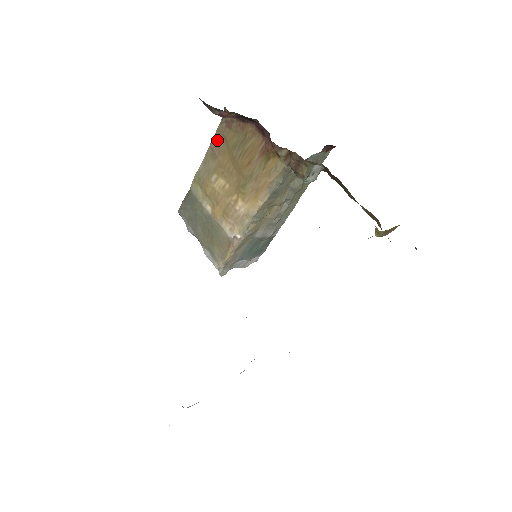
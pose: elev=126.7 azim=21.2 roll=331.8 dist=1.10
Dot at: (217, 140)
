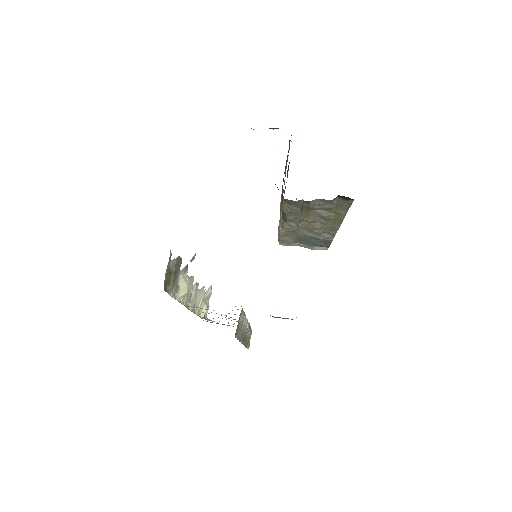
Dot at: occluded
